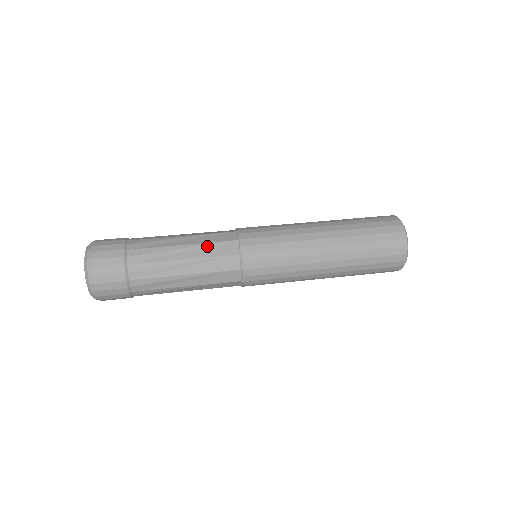
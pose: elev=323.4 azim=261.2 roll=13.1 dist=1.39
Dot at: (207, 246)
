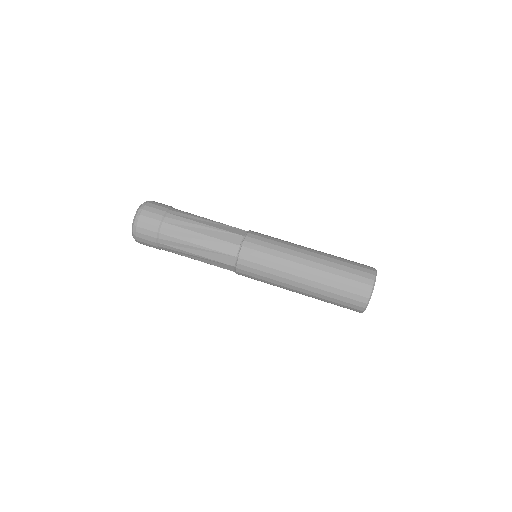
Dot at: (221, 231)
